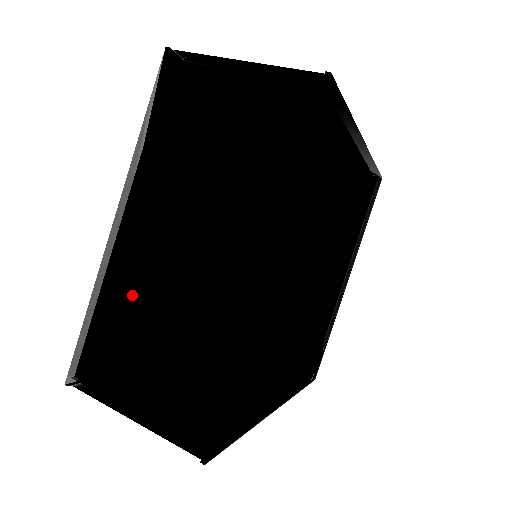
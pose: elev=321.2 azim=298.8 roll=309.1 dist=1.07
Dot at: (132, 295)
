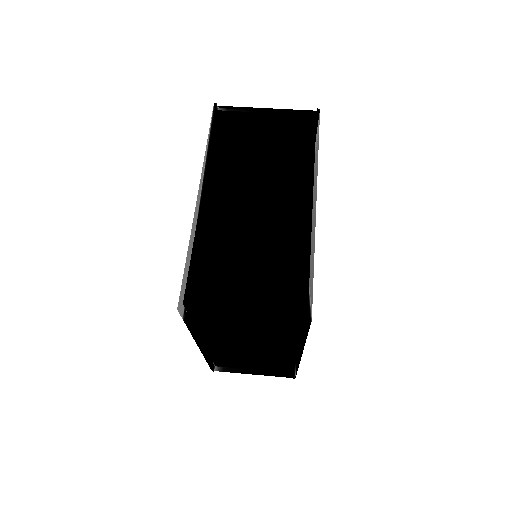
Dot at: (222, 237)
